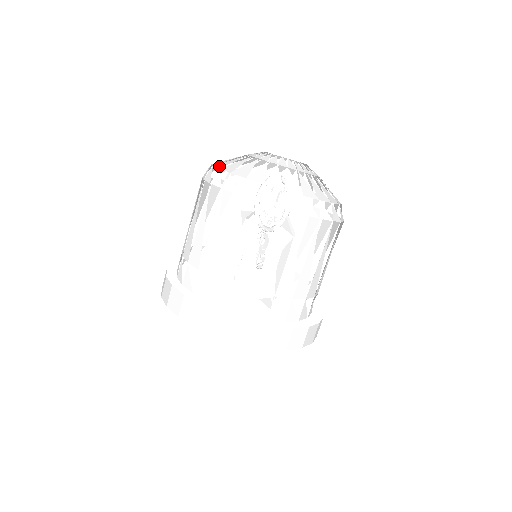
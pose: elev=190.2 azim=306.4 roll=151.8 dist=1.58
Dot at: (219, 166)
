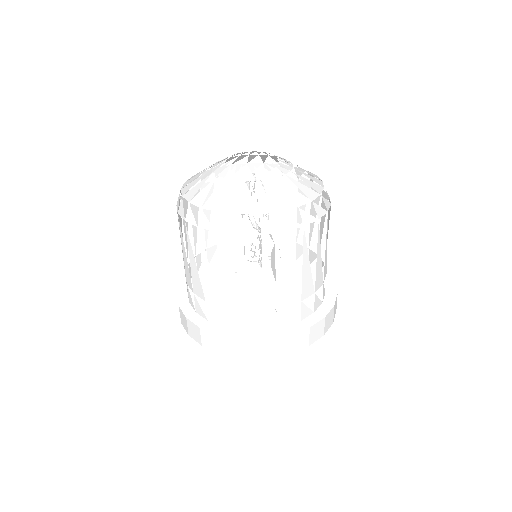
Dot at: (183, 191)
